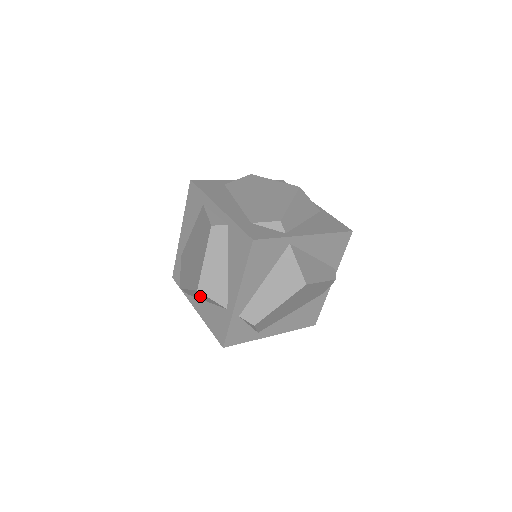
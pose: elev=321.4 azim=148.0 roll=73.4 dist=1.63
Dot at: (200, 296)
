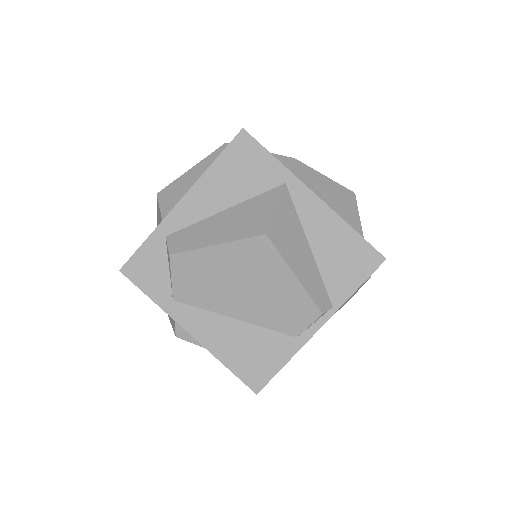
Dot at: occluded
